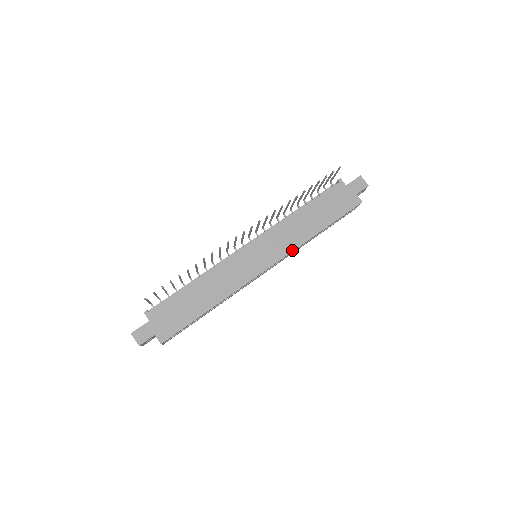
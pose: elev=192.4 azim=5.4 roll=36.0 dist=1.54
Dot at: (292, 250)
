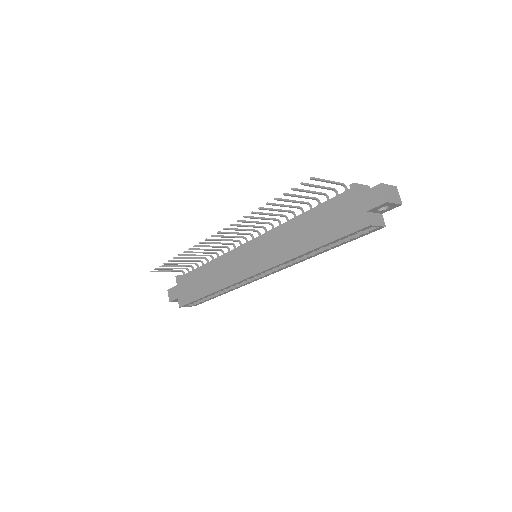
Dot at: (278, 263)
